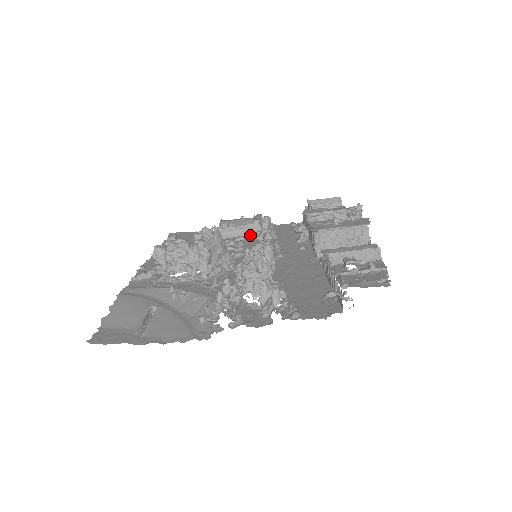
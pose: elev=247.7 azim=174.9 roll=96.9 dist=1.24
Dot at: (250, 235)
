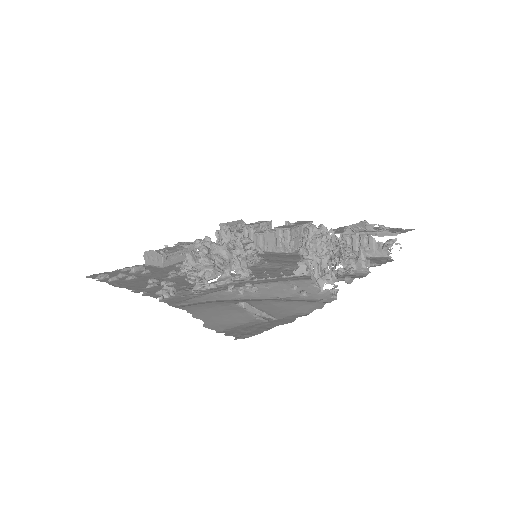
Dot at: occluded
